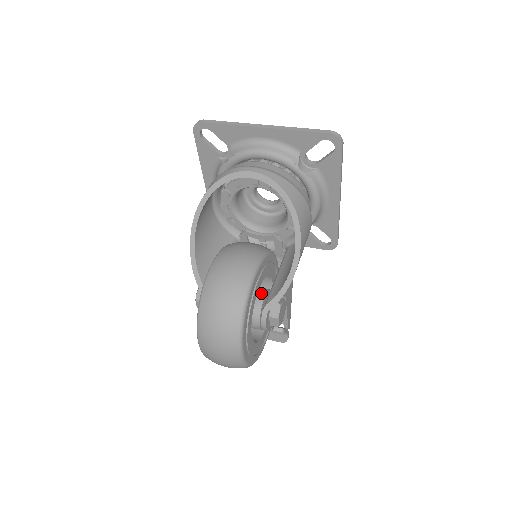
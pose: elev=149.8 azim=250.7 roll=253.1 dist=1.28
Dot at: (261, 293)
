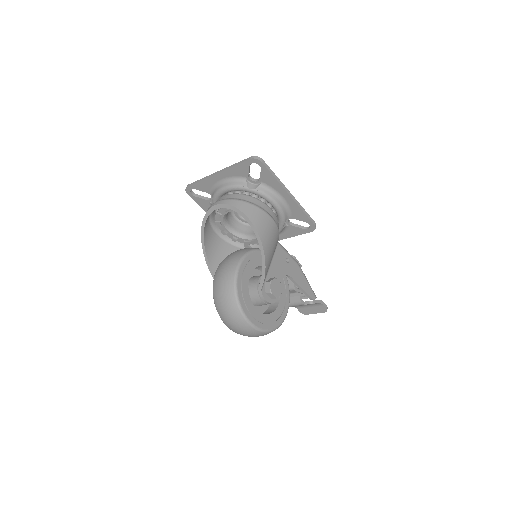
Dot at: (256, 279)
